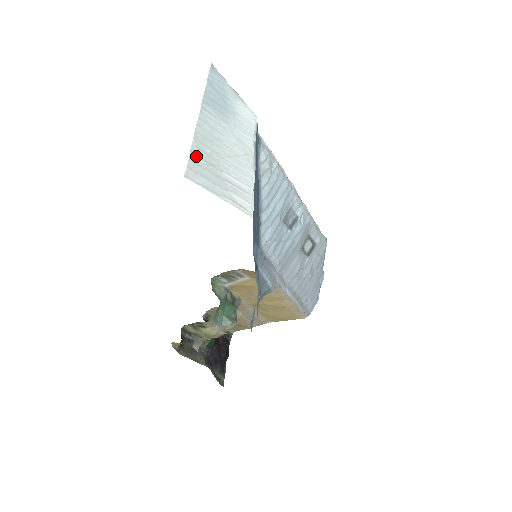
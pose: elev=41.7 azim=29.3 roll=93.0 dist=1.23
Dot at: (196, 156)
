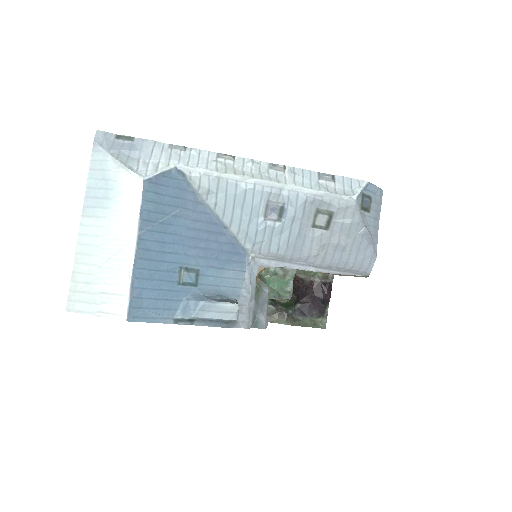
Dot at: (75, 283)
